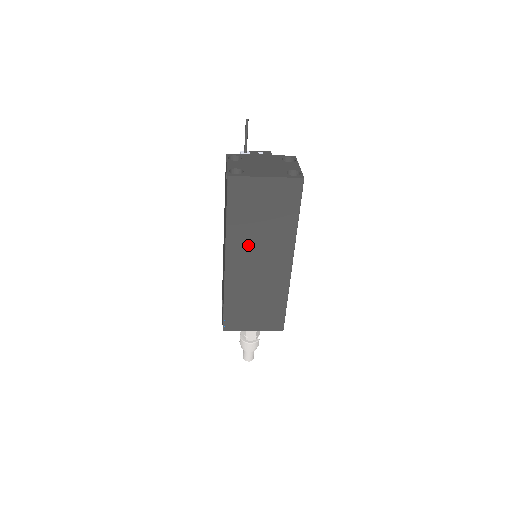
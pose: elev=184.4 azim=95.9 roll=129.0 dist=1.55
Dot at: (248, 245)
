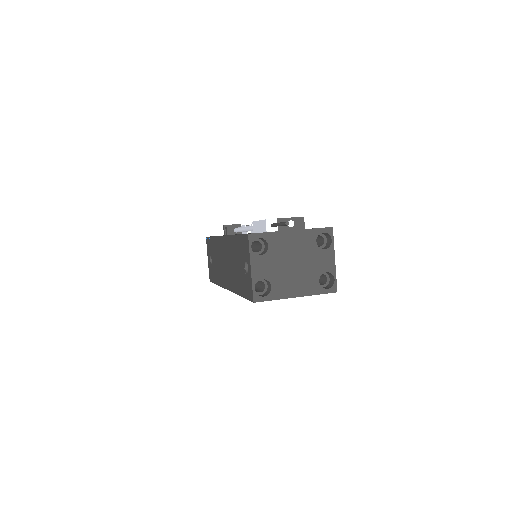
Dot at: occluded
